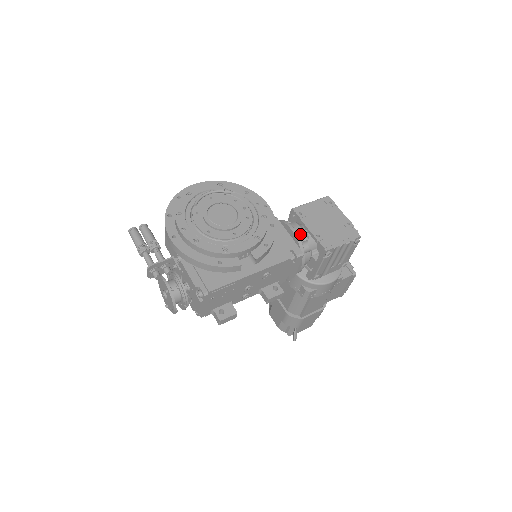
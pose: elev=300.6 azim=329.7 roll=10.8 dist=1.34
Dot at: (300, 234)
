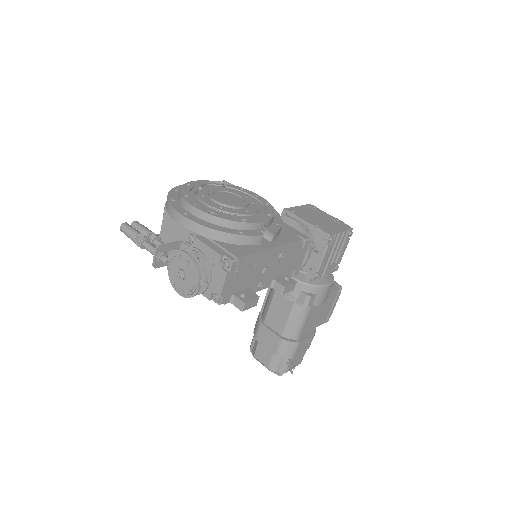
Dot at: occluded
